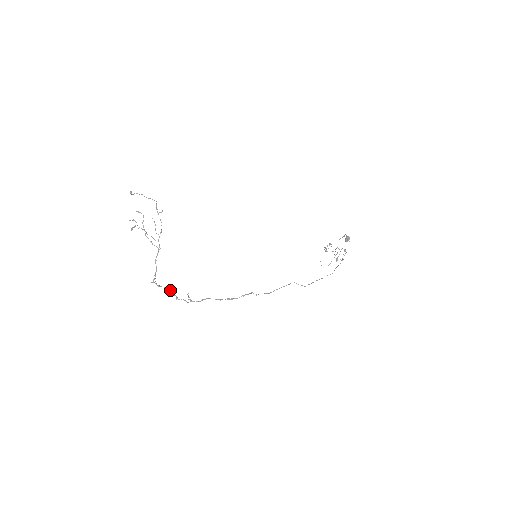
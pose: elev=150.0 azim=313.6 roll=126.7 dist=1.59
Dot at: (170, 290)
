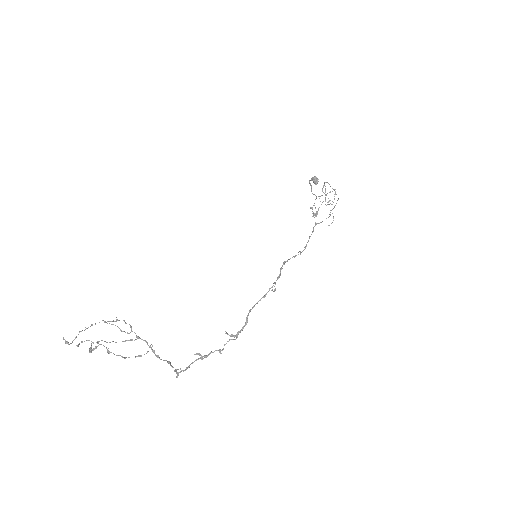
Dot at: (203, 356)
